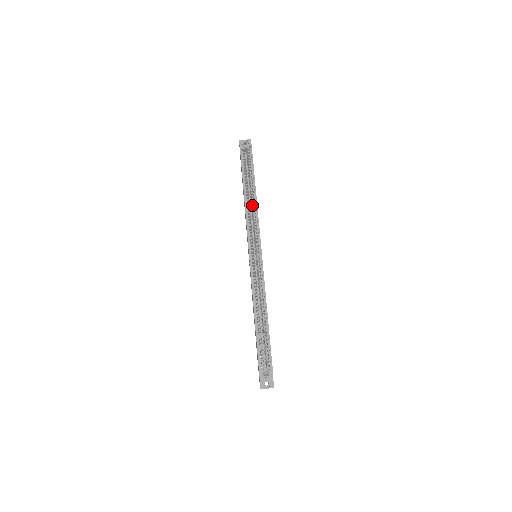
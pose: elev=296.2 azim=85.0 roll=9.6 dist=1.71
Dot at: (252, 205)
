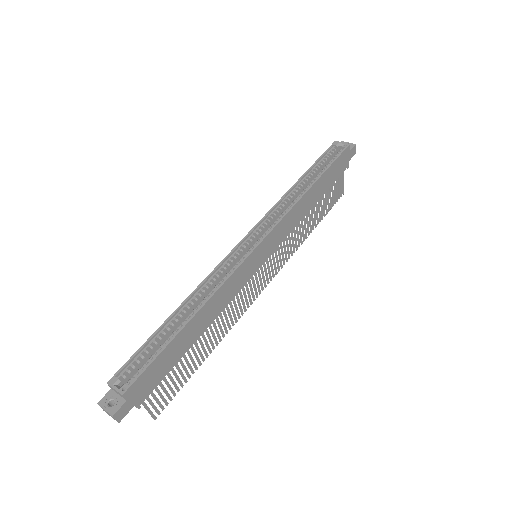
Dot at: (296, 197)
